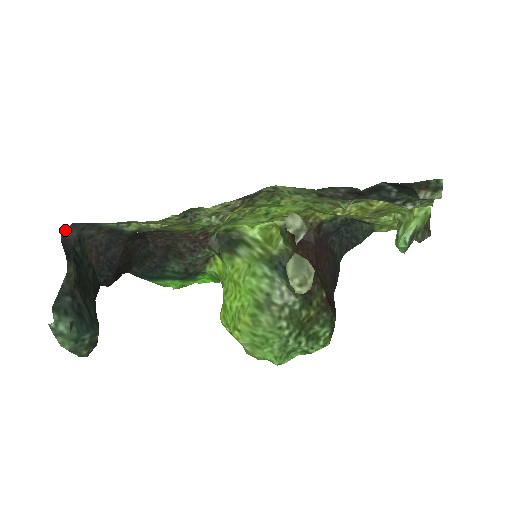
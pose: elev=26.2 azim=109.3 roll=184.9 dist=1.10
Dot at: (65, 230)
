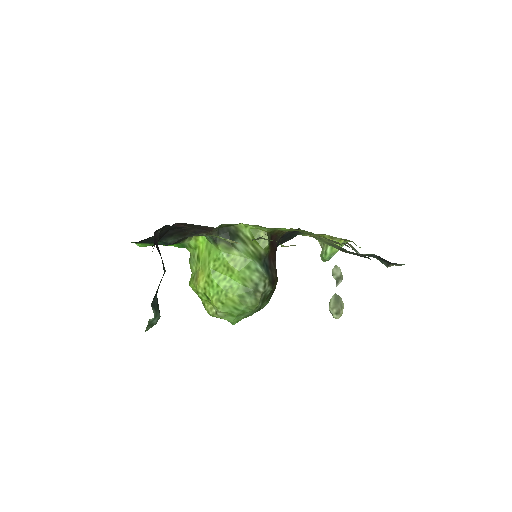
Dot at: (156, 230)
